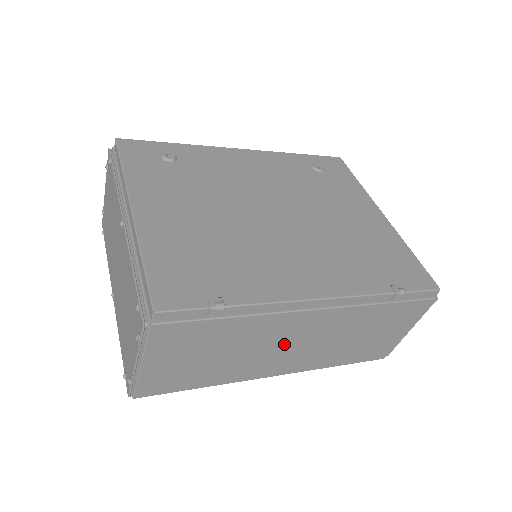
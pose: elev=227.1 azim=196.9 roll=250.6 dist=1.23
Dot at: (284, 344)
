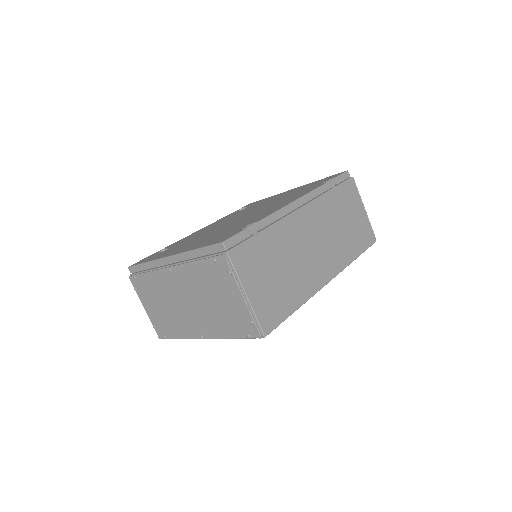
Dot at: (308, 246)
